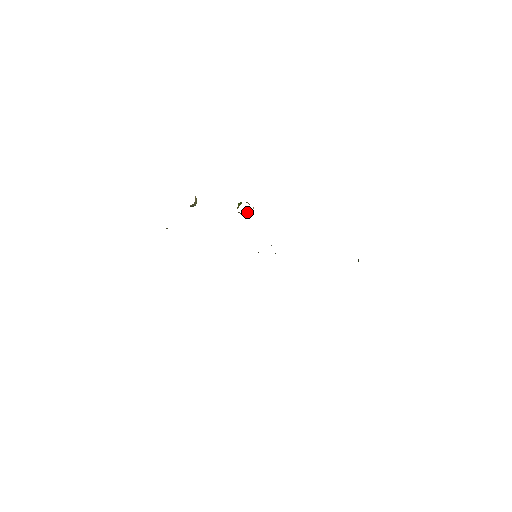
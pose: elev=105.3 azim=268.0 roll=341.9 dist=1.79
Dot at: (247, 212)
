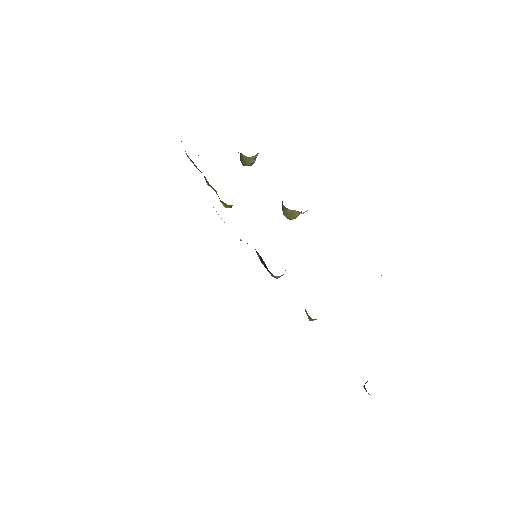
Dot at: (291, 214)
